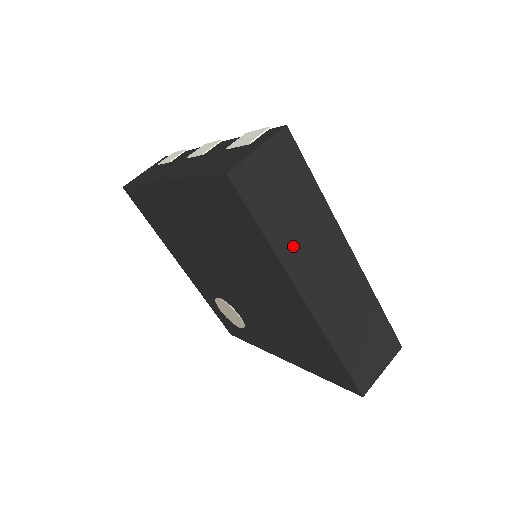
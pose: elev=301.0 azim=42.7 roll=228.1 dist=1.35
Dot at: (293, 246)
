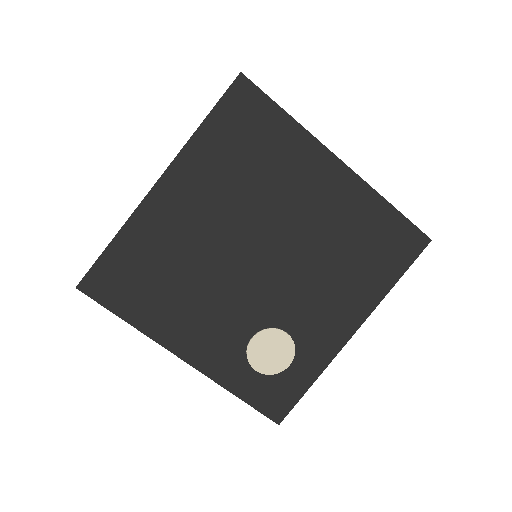
Dot at: occluded
